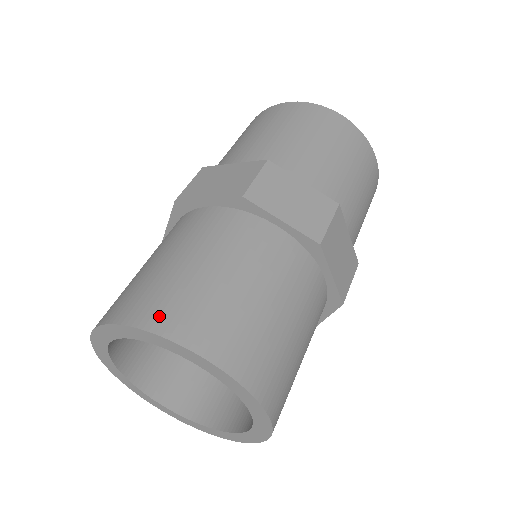
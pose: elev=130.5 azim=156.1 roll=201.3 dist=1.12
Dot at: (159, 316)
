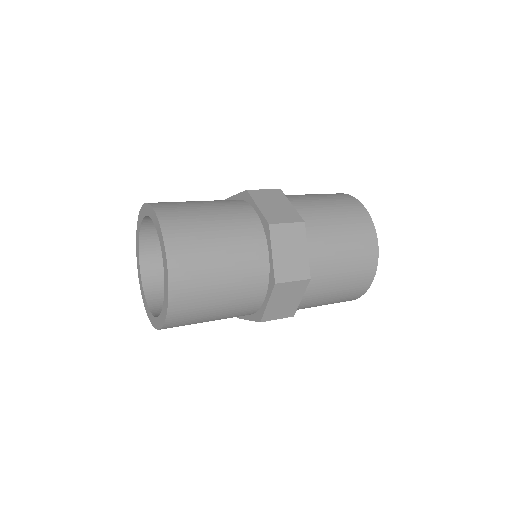
Dot at: occluded
